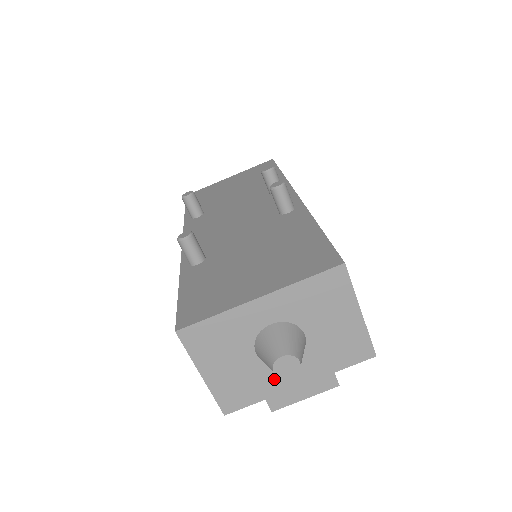
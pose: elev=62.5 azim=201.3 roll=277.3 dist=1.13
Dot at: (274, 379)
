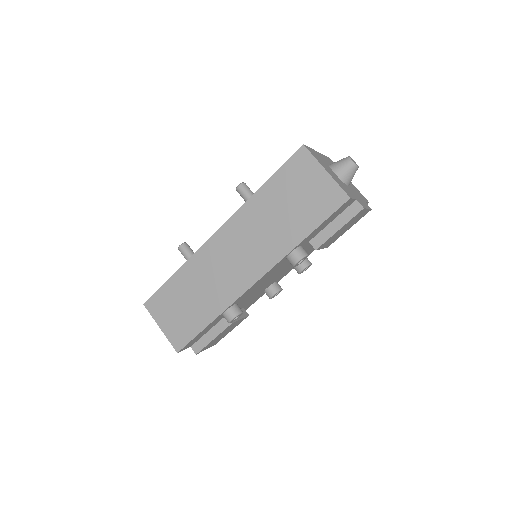
Dot at: (350, 191)
